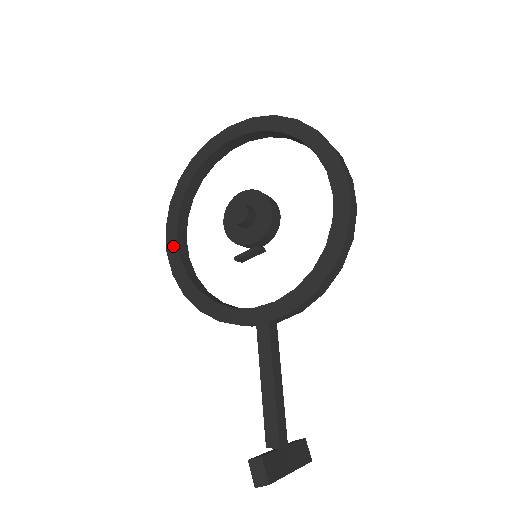
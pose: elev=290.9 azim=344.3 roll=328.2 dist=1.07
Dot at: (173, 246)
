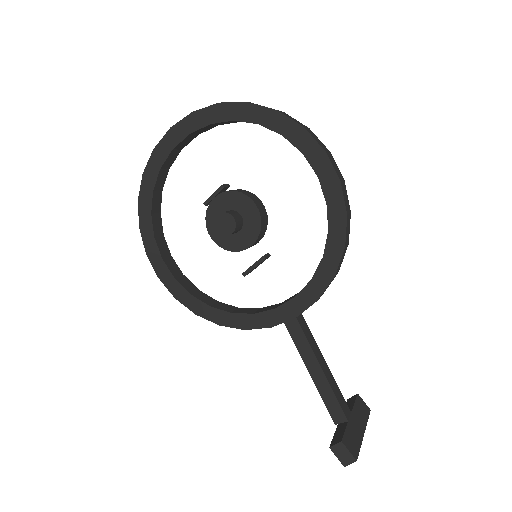
Dot at: (163, 270)
